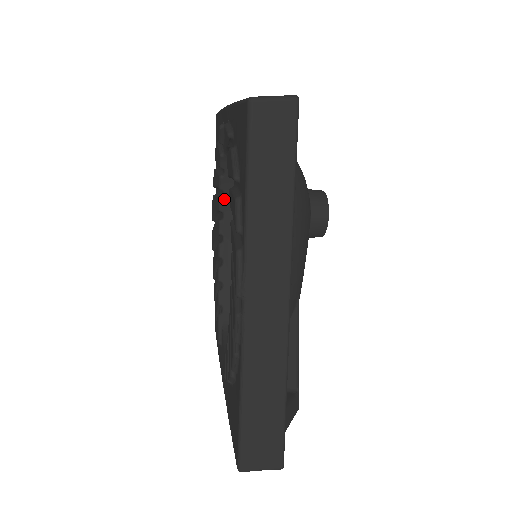
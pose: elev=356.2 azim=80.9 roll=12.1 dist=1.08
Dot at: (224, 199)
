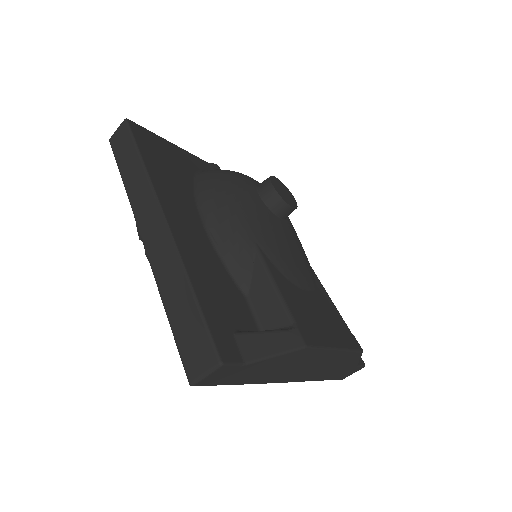
Dot at: occluded
